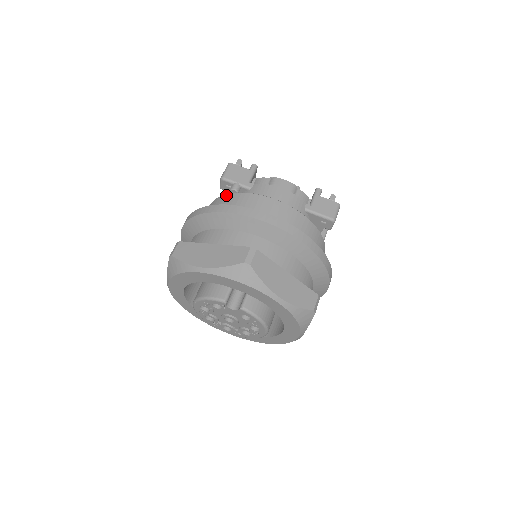
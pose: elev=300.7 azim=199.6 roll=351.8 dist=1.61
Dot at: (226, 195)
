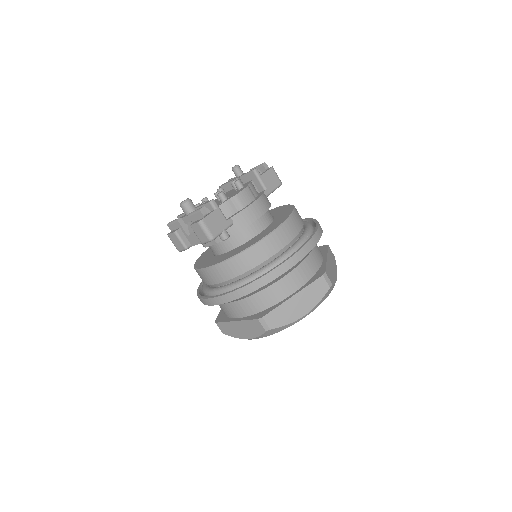
Dot at: (245, 253)
